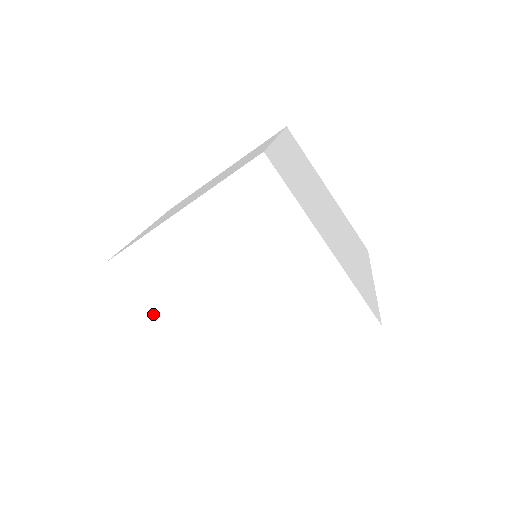
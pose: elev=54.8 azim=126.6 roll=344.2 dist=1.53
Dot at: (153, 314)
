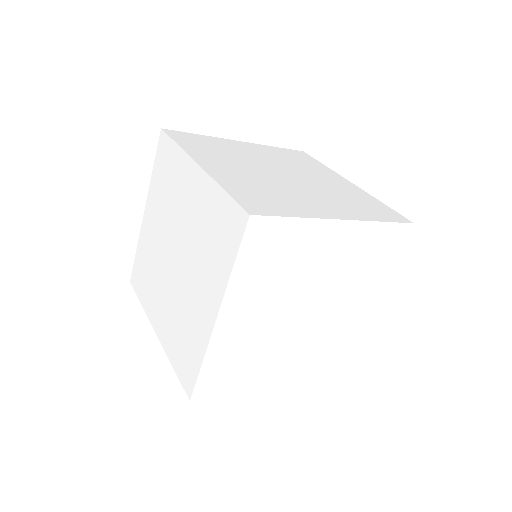
Dot at: (149, 313)
